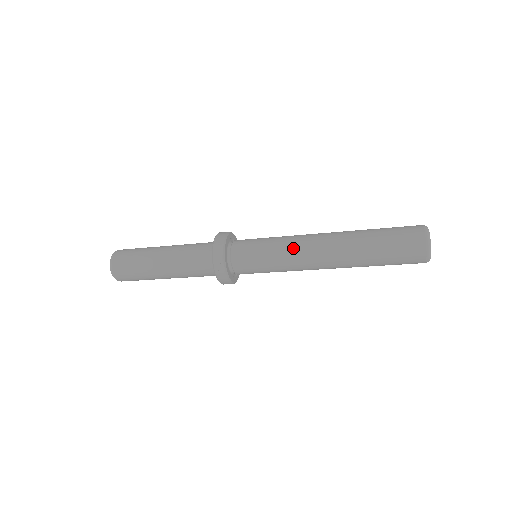
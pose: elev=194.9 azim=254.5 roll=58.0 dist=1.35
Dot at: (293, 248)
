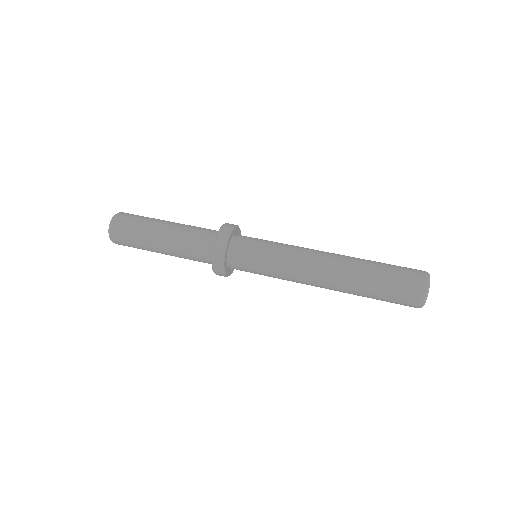
Dot at: (295, 258)
